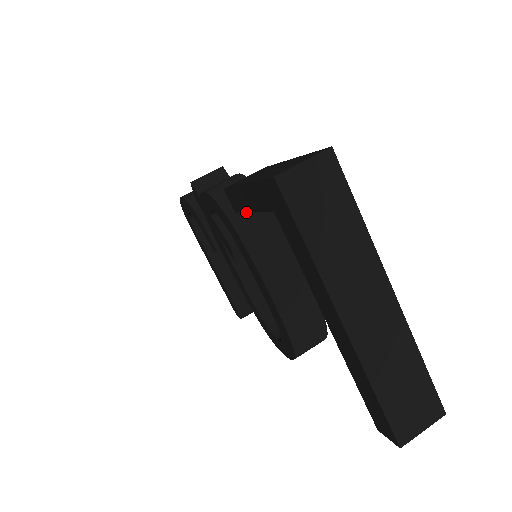
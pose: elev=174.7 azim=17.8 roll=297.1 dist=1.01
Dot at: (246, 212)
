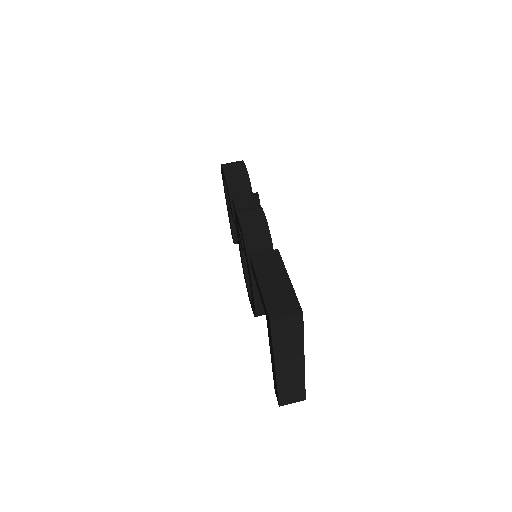
Dot at: occluded
